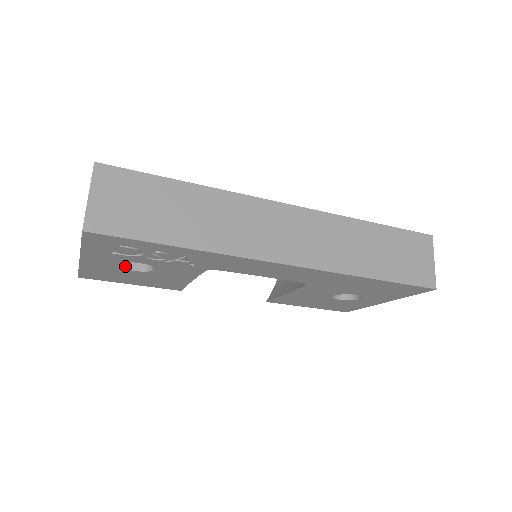
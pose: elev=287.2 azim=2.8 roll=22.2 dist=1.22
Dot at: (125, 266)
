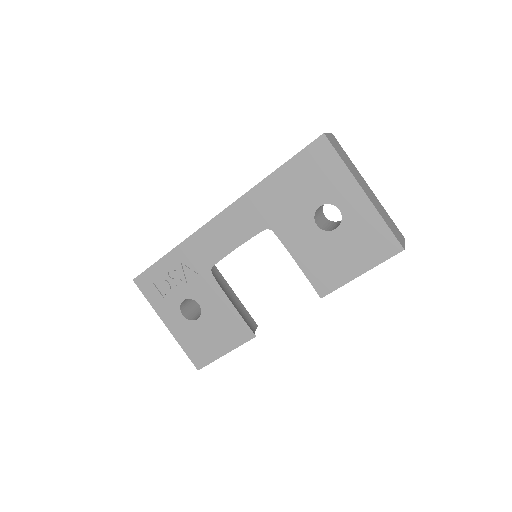
Dot at: (192, 320)
